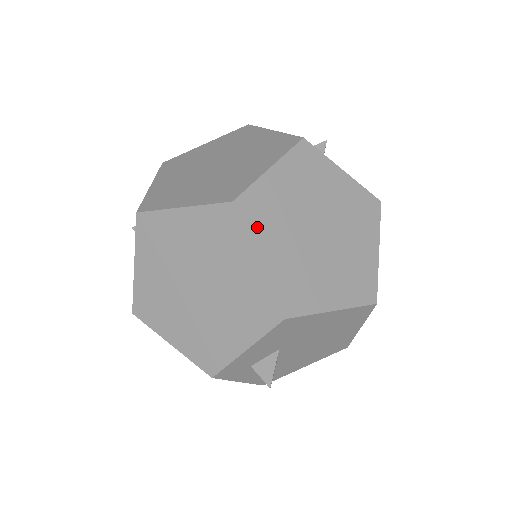
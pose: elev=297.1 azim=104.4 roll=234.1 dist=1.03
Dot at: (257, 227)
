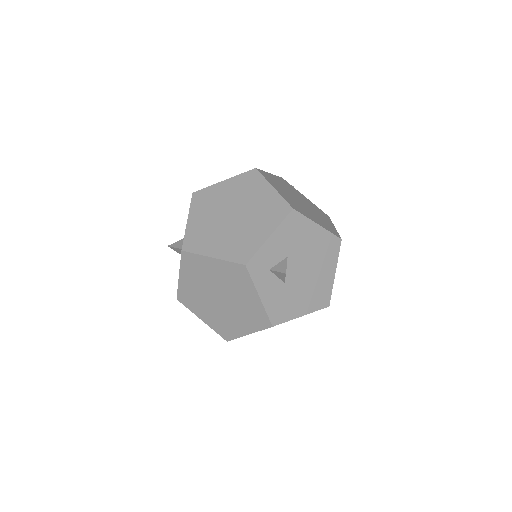
Dot at: (269, 180)
